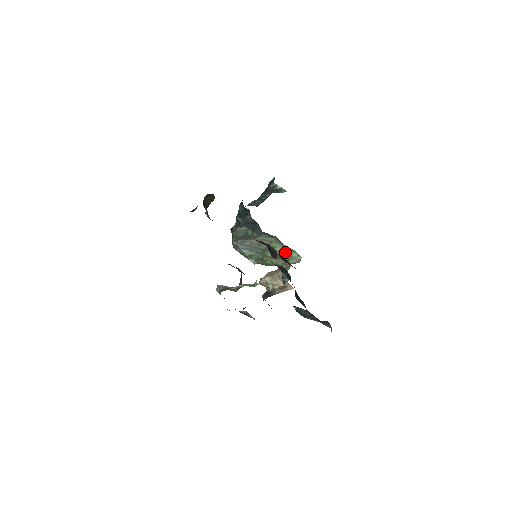
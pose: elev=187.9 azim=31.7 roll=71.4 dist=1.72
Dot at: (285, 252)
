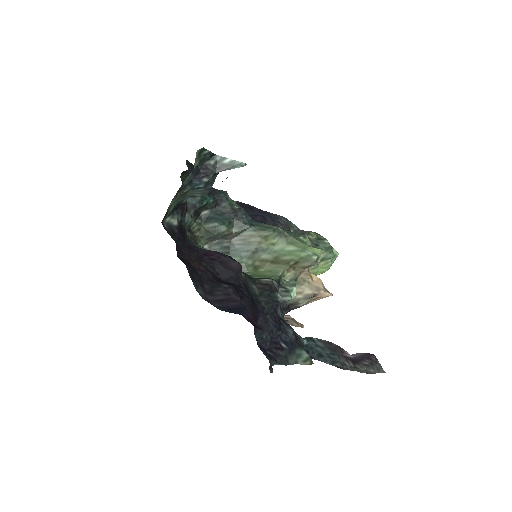
Dot at: (290, 251)
